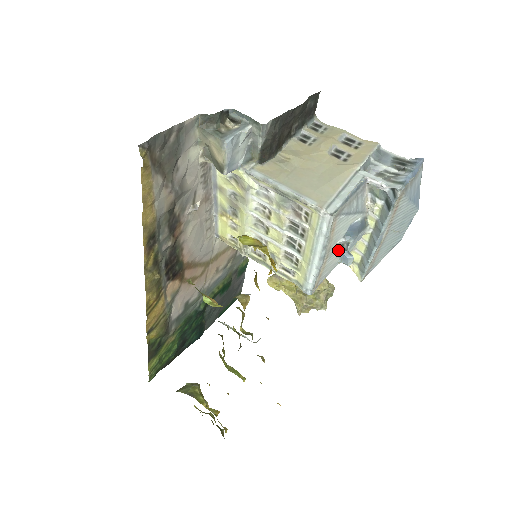
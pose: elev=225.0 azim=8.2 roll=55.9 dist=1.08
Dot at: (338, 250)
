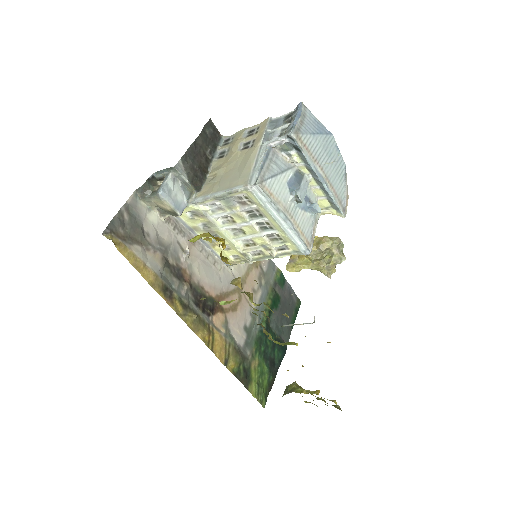
Dot at: (298, 207)
